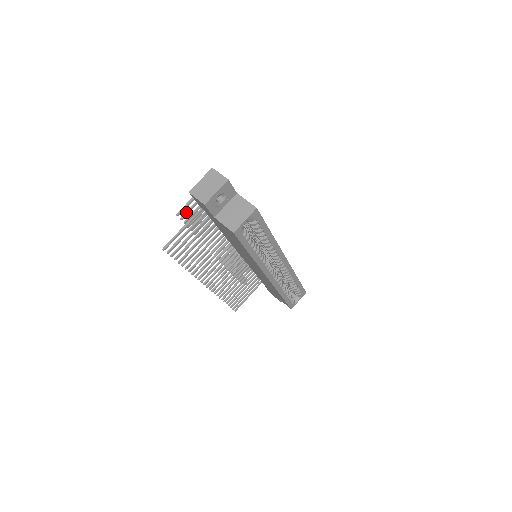
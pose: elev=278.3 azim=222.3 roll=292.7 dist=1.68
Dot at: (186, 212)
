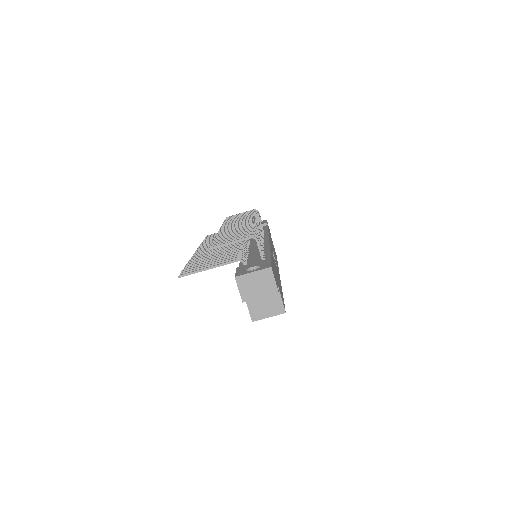
Dot at: (219, 244)
